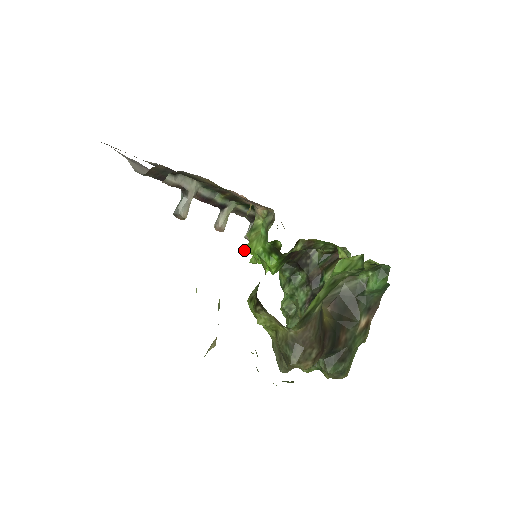
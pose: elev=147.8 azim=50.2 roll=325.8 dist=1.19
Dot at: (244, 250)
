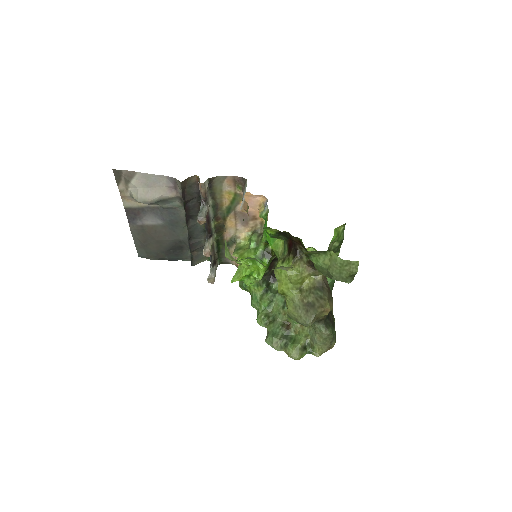
Dot at: occluded
